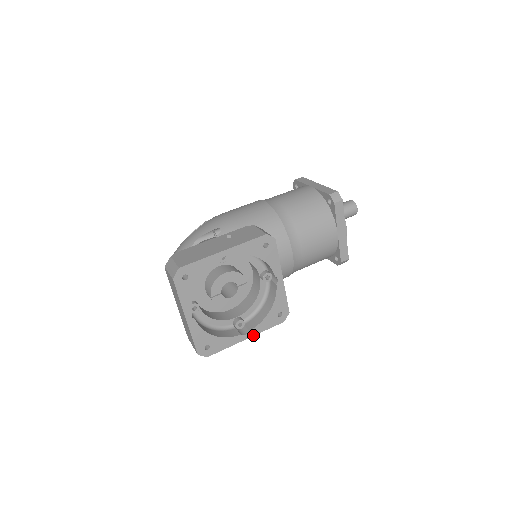
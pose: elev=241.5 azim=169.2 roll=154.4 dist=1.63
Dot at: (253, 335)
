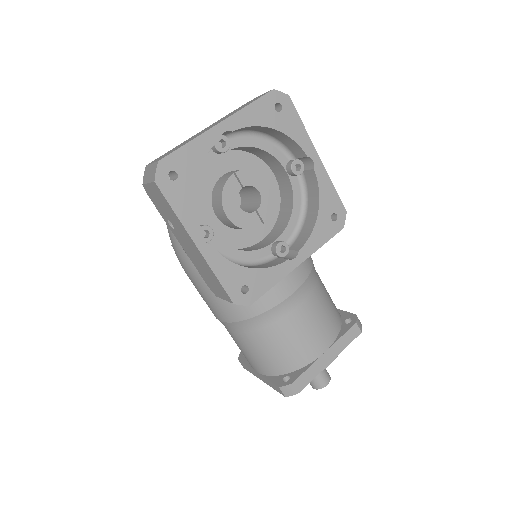
Dot at: (204, 256)
